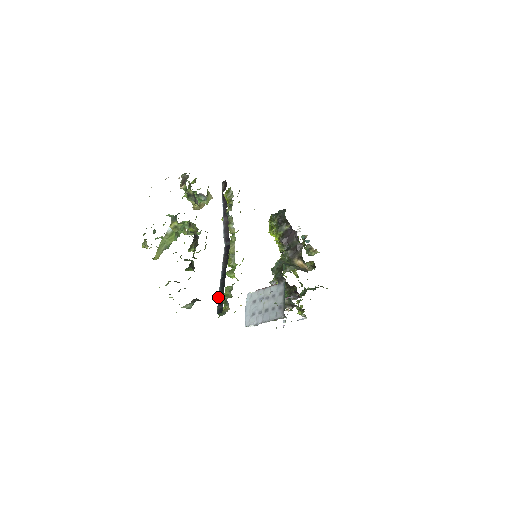
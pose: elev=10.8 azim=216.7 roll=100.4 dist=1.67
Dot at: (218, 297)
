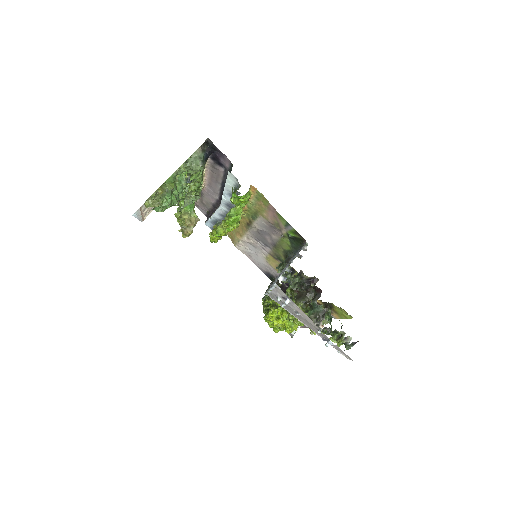
Dot at: (226, 179)
